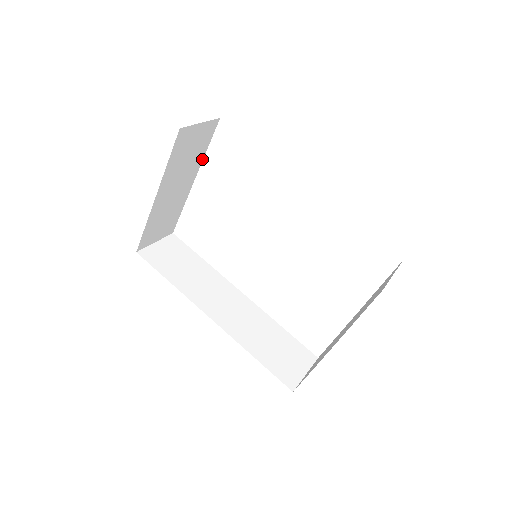
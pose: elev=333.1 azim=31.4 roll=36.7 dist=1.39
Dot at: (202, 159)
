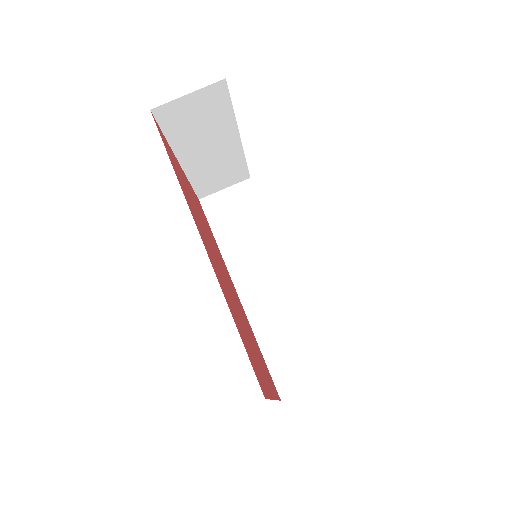
Dot at: (234, 118)
